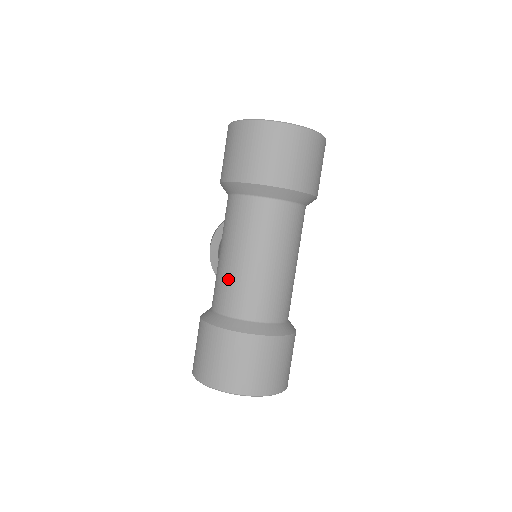
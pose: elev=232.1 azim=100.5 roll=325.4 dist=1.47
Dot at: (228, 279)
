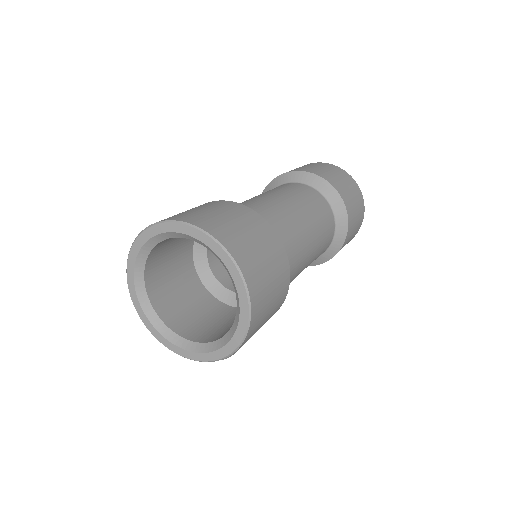
Dot at: (252, 200)
